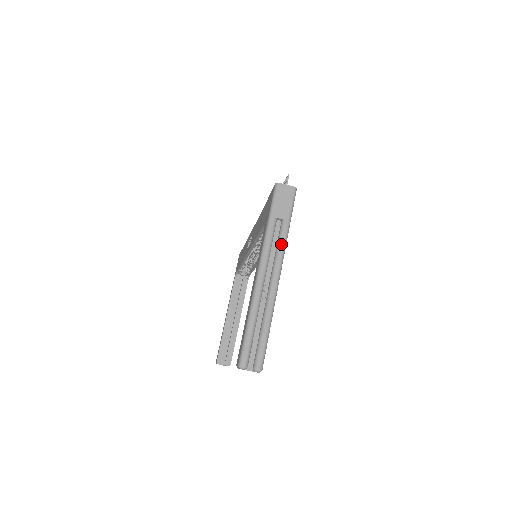
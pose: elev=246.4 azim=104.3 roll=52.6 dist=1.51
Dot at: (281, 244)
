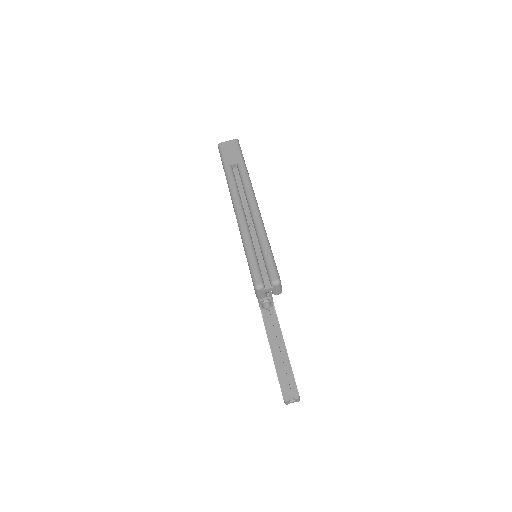
Dot at: (244, 180)
